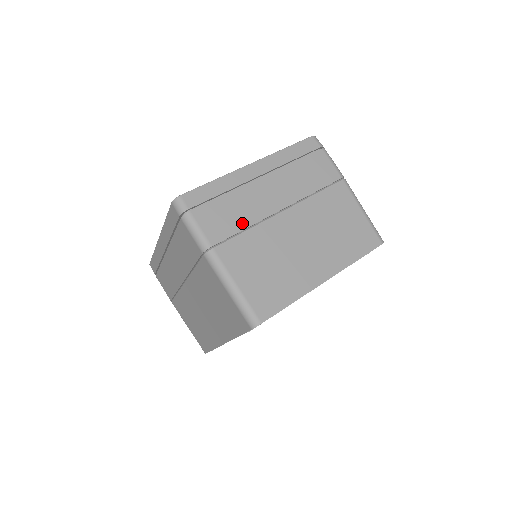
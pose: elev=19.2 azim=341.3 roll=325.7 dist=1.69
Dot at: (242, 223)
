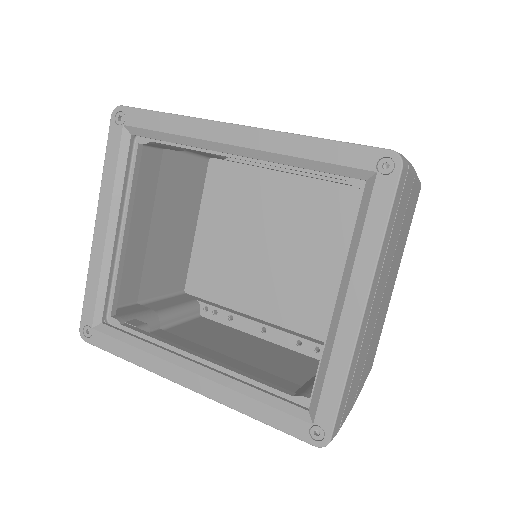
Dot at: (364, 361)
